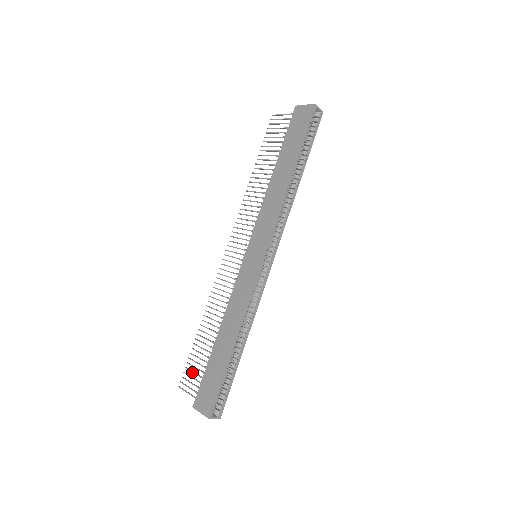
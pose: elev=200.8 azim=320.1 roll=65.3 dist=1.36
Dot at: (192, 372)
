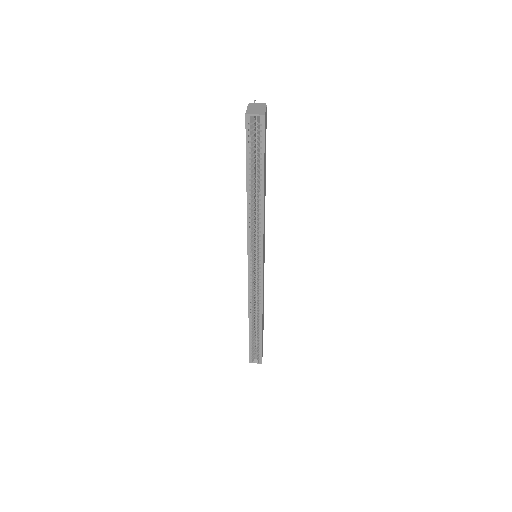
Dot at: occluded
